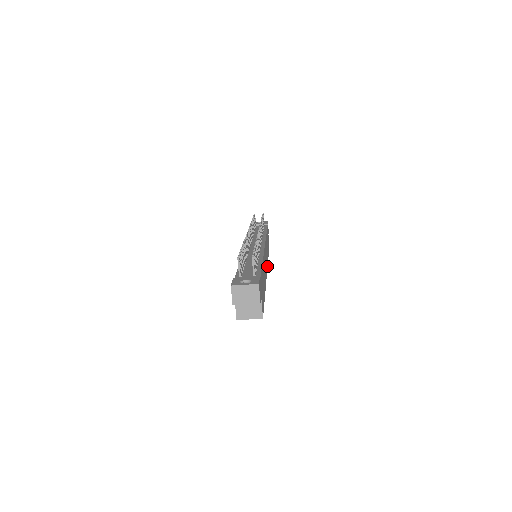
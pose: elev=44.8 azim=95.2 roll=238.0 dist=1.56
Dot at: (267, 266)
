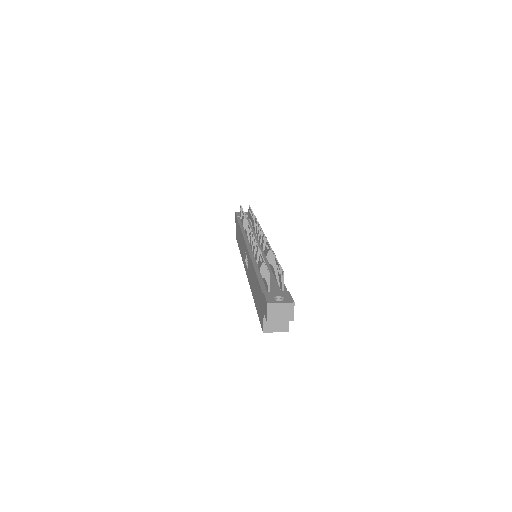
Dot at: occluded
